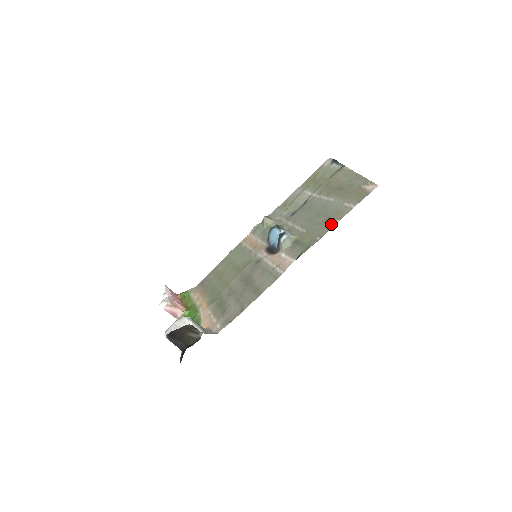
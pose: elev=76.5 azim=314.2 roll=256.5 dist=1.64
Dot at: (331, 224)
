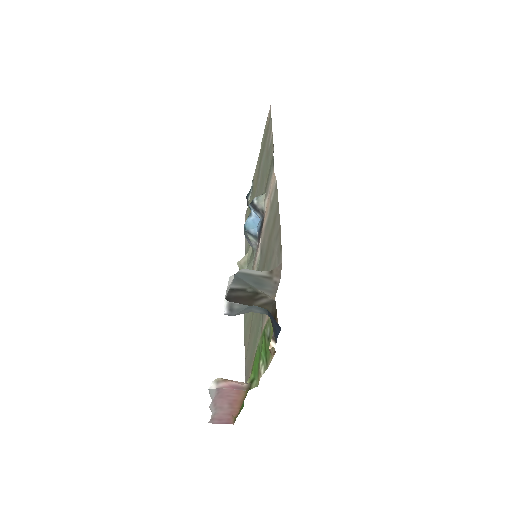
Dot at: (270, 140)
